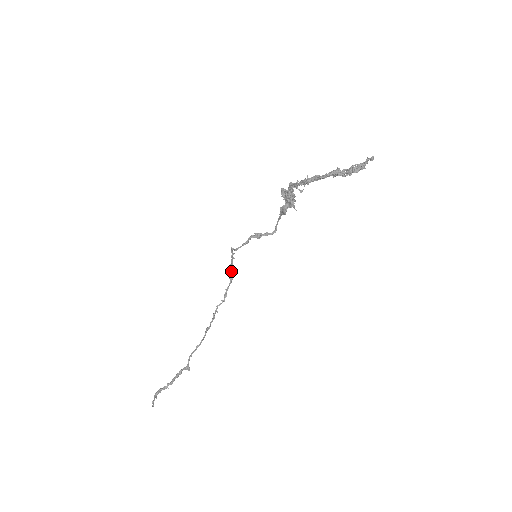
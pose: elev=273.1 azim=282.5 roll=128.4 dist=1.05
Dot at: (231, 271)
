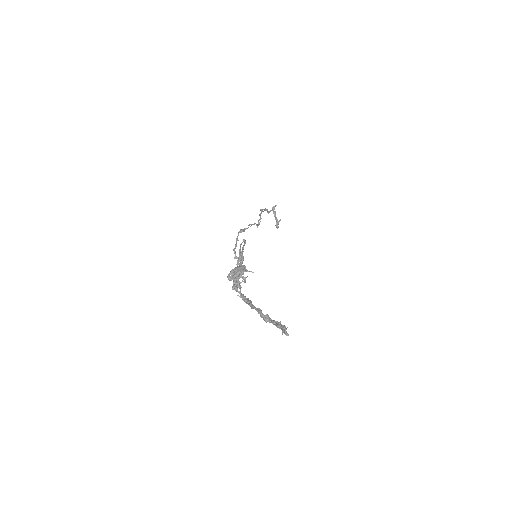
Dot at: occluded
